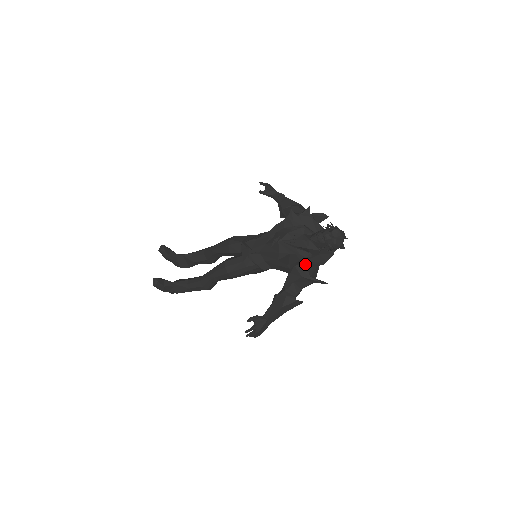
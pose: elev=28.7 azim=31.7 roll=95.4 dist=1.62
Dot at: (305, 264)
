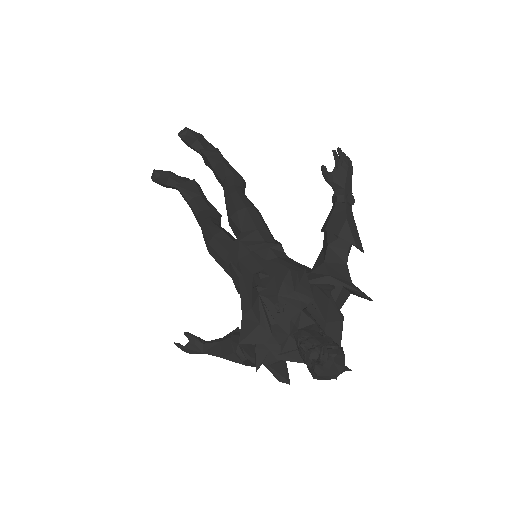
Dot at: (263, 357)
